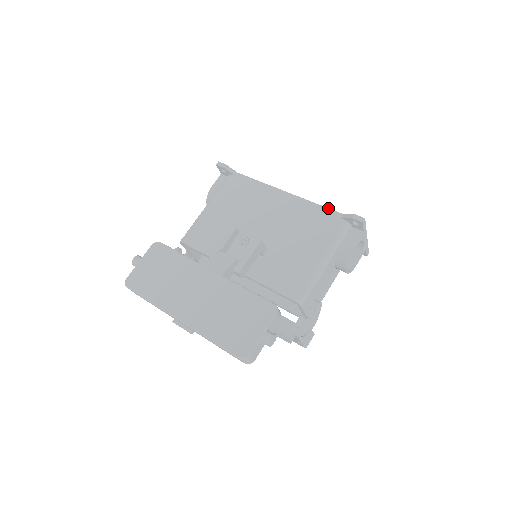
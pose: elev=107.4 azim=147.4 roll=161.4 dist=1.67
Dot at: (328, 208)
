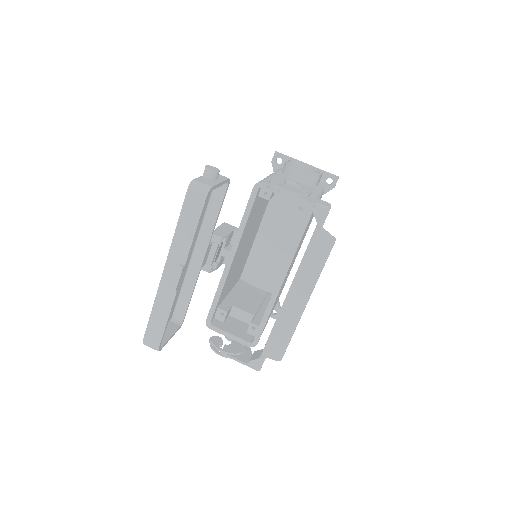
Dot at: occluded
